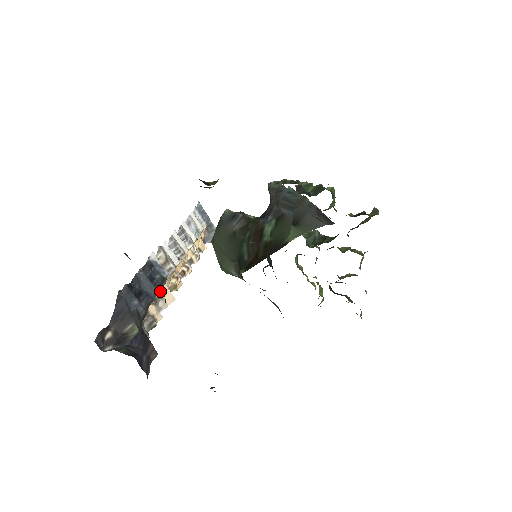
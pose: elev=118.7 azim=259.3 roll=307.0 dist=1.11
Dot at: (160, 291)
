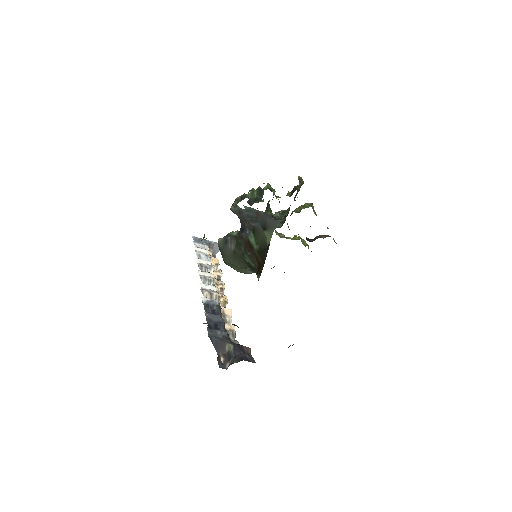
Dot at: occluded
